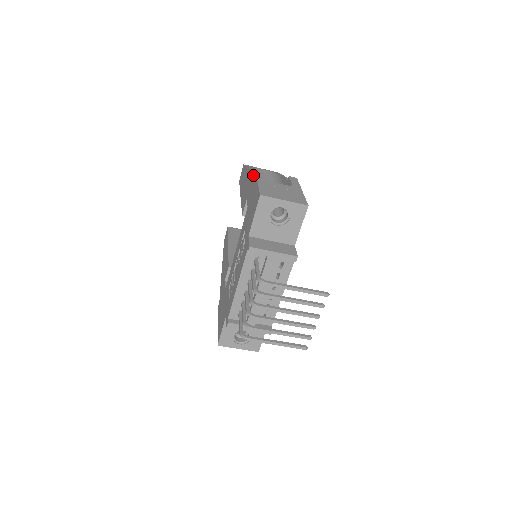
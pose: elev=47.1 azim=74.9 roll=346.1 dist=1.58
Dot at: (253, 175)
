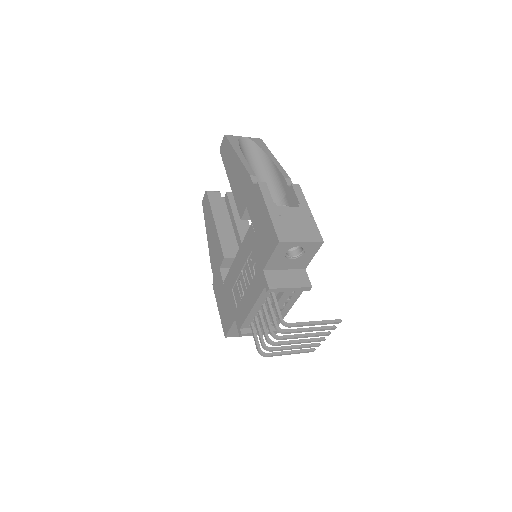
Dot at: (256, 189)
